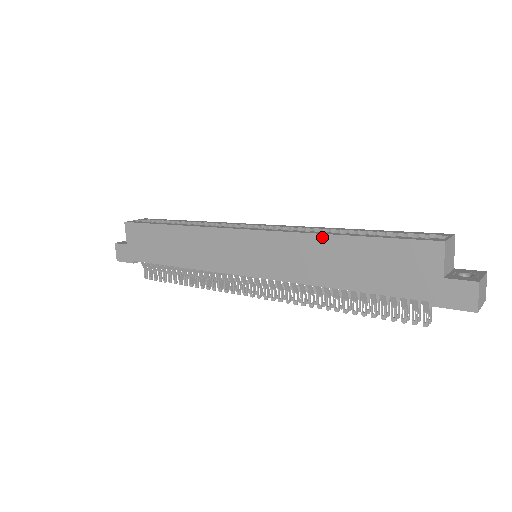
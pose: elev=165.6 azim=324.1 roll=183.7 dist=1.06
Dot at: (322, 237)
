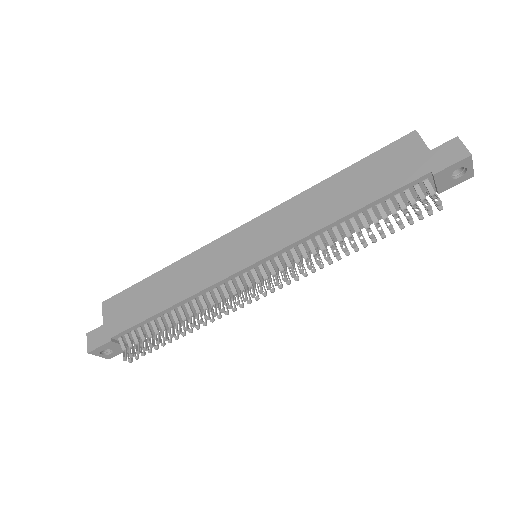
Dot at: (317, 187)
